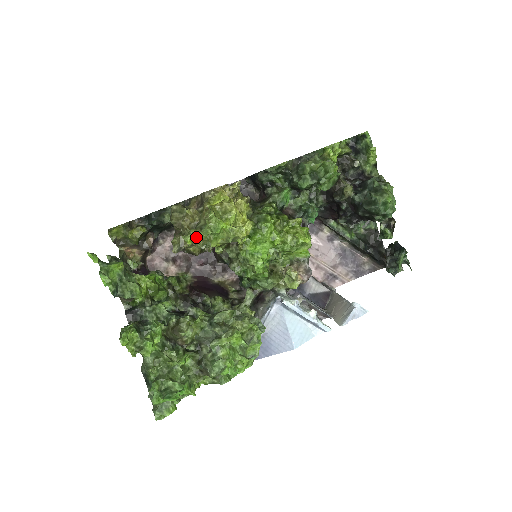
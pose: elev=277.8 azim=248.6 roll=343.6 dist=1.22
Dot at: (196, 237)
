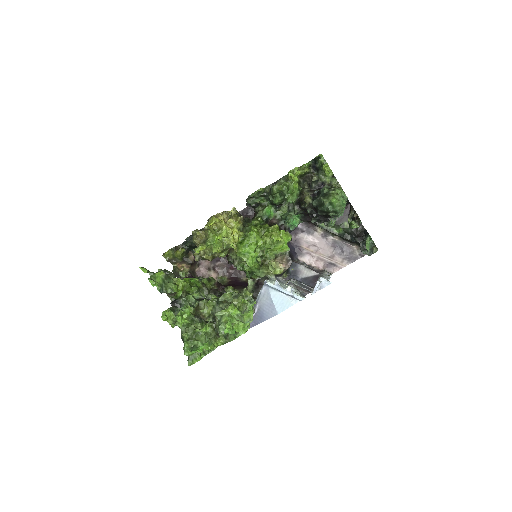
Dot at: (202, 248)
